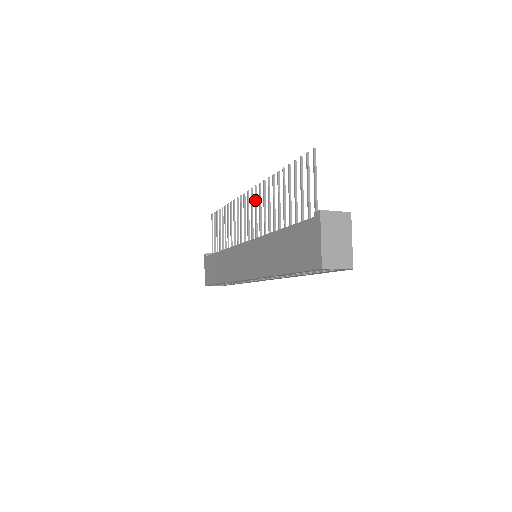
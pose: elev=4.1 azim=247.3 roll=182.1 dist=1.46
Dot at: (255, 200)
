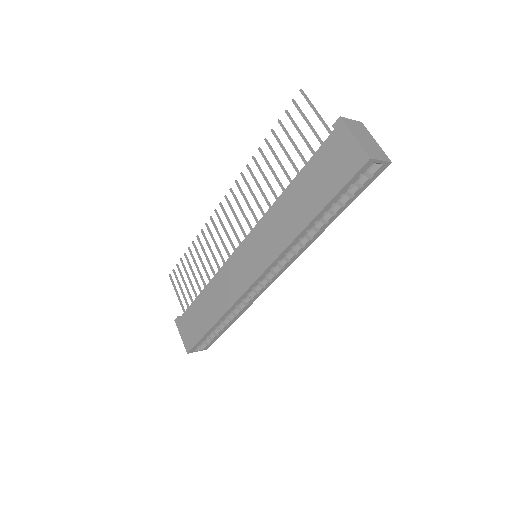
Dot at: (236, 200)
